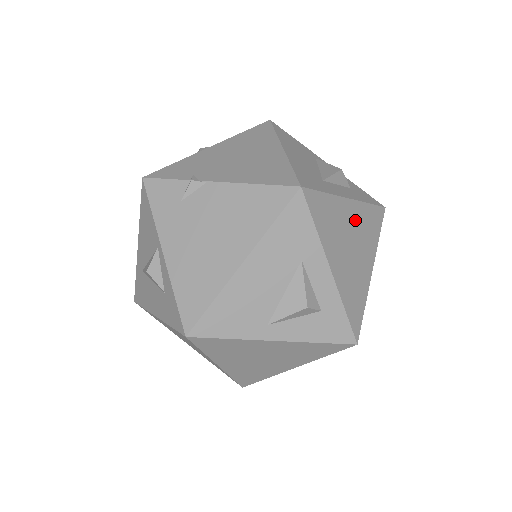
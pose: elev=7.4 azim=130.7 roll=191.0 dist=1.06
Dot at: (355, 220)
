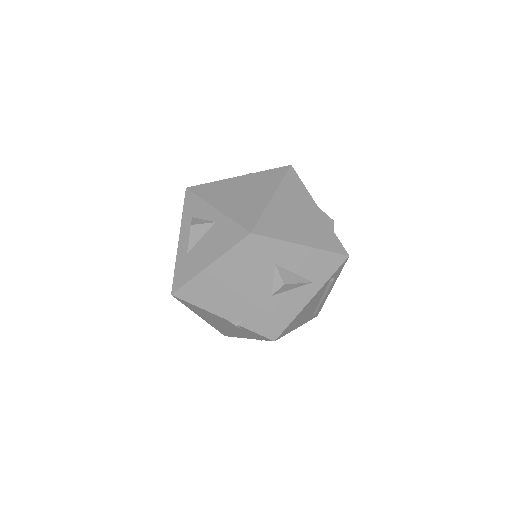
Dot at: occluded
